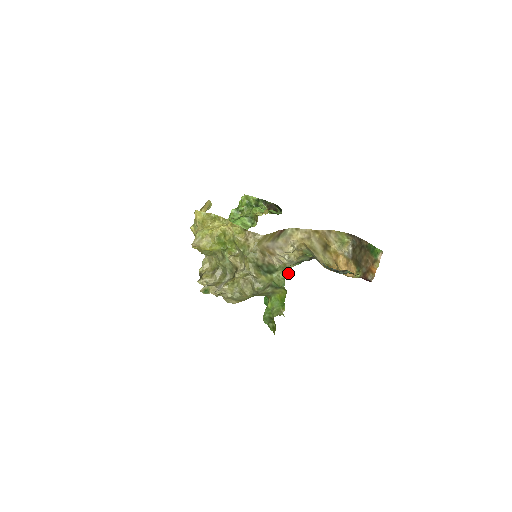
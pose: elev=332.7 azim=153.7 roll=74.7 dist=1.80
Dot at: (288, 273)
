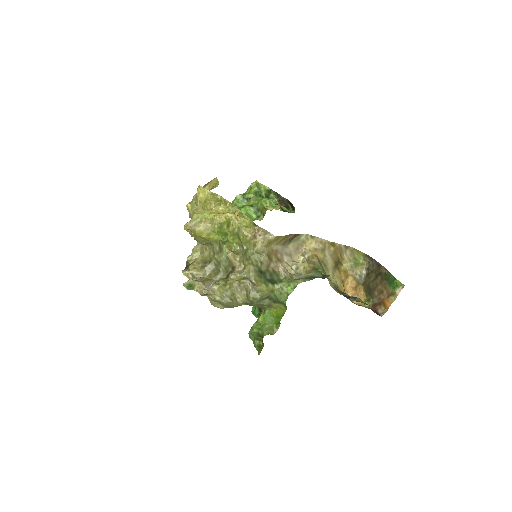
Dot at: (294, 288)
